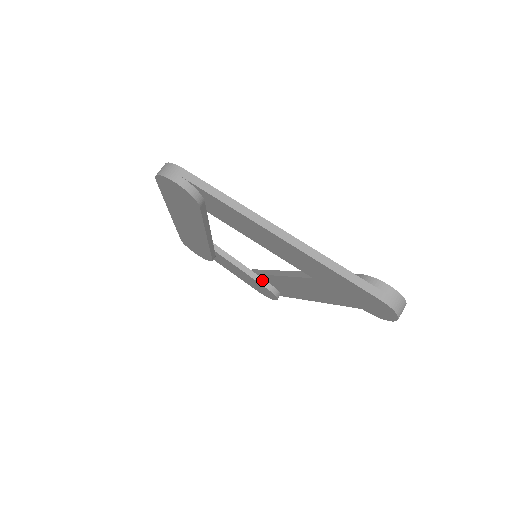
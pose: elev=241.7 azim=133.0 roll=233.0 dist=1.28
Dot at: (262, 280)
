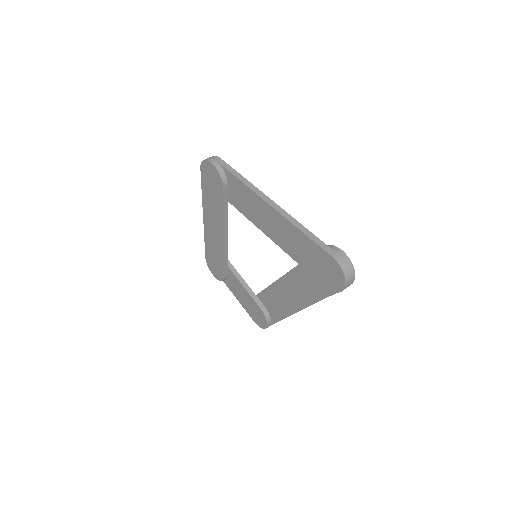
Dot at: (259, 301)
